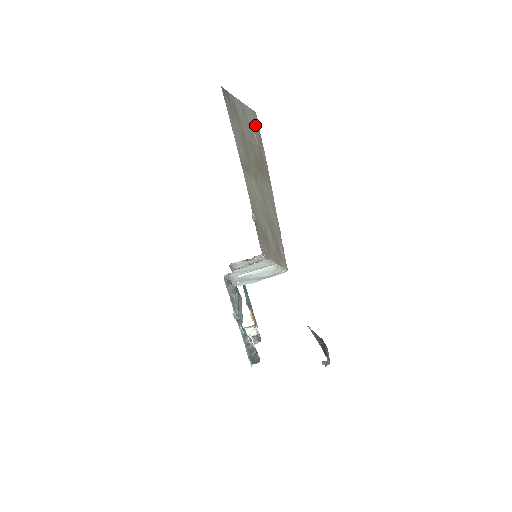
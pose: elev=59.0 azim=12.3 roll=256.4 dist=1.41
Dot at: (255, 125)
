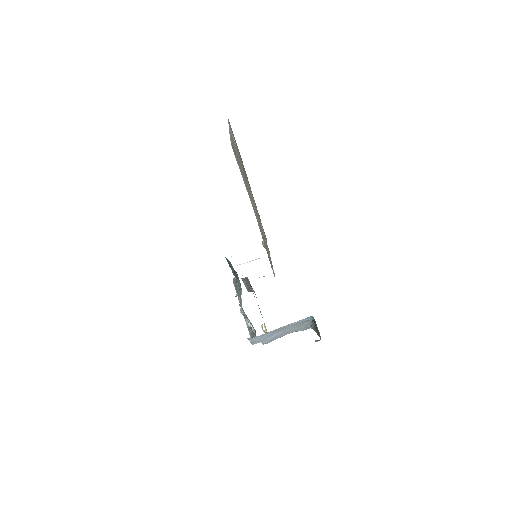
Dot at: occluded
